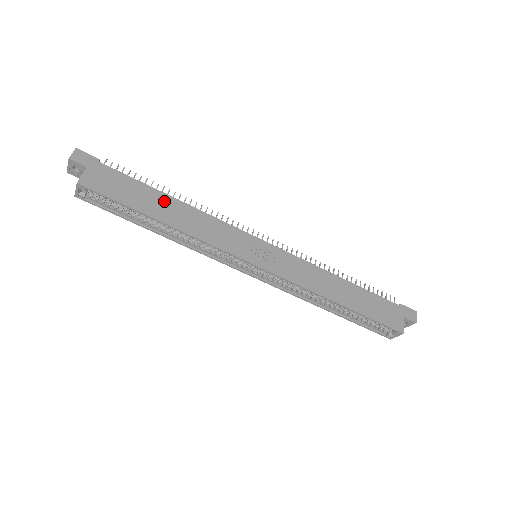
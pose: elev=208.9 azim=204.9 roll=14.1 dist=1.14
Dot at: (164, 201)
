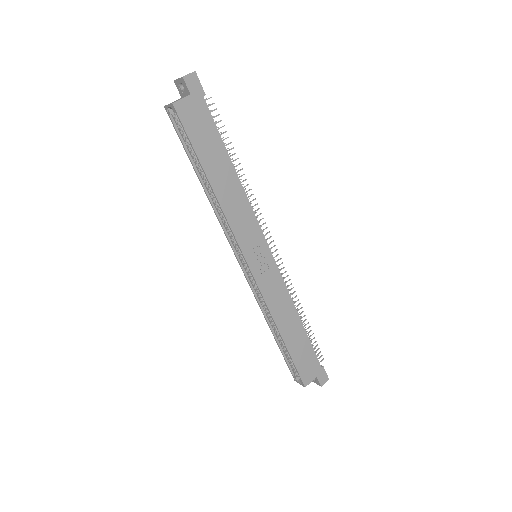
Dot at: (225, 166)
